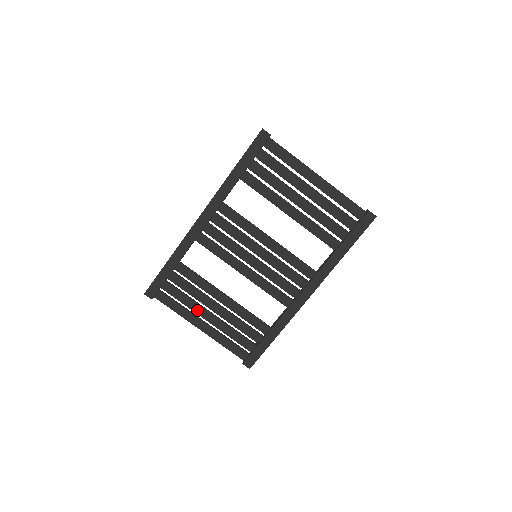
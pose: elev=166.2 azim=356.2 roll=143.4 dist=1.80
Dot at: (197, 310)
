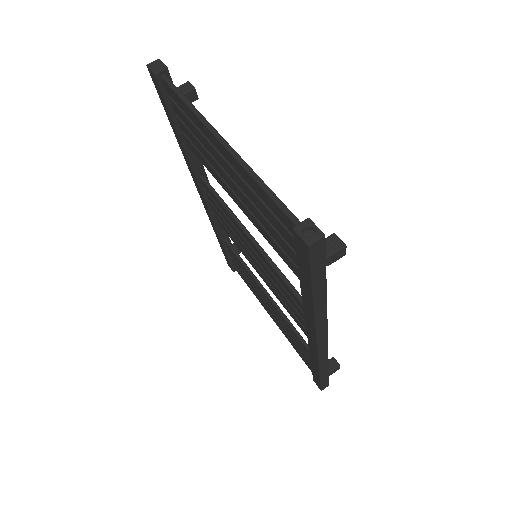
Dot at: (260, 298)
